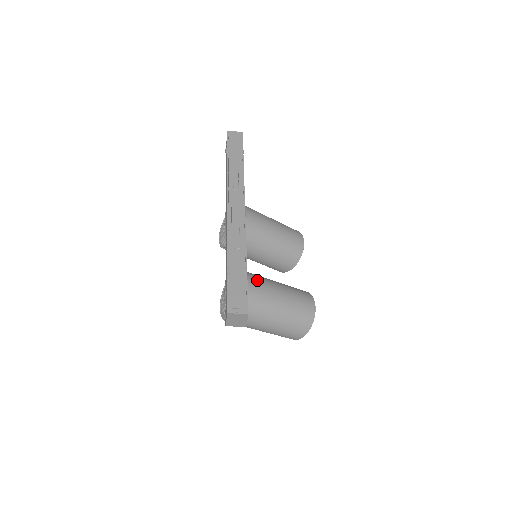
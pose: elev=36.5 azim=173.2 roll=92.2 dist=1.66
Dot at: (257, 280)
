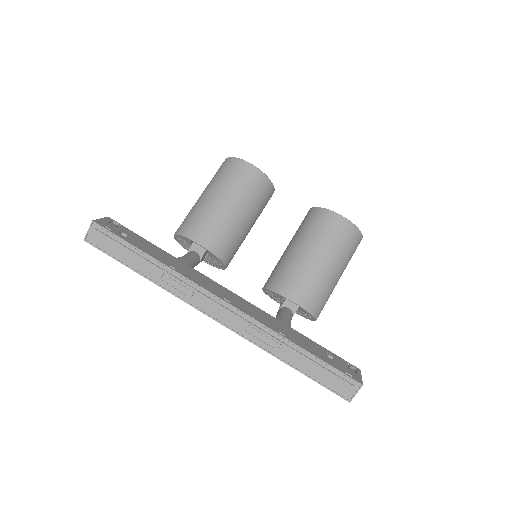
Dot at: (292, 285)
